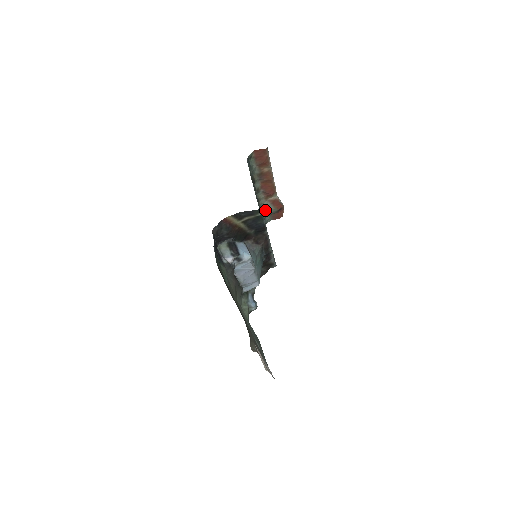
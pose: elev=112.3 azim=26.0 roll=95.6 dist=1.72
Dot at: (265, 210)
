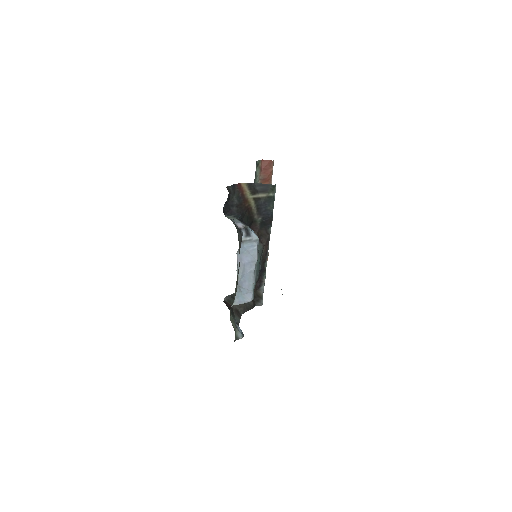
Dot at: occluded
